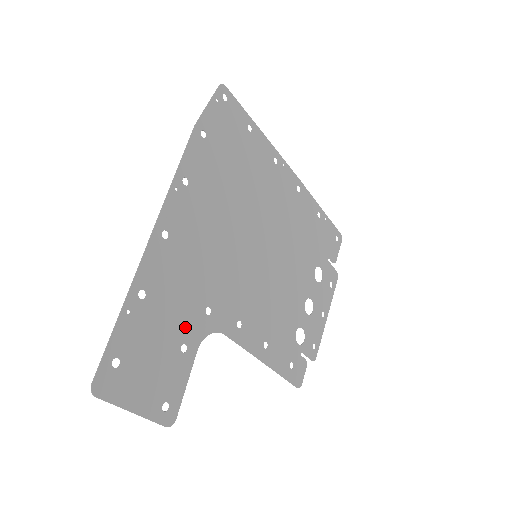
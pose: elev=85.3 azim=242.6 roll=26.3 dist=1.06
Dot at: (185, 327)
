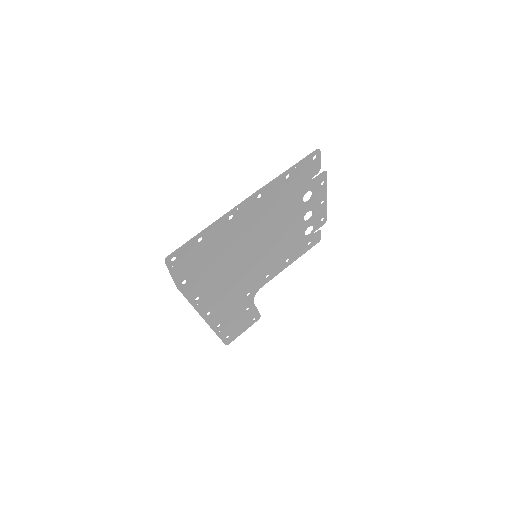
Dot at: (243, 308)
